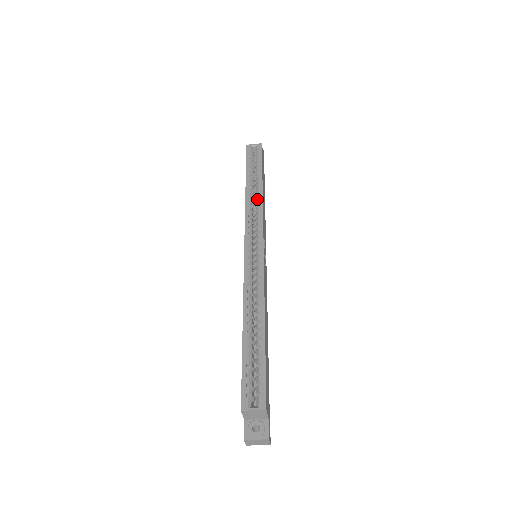
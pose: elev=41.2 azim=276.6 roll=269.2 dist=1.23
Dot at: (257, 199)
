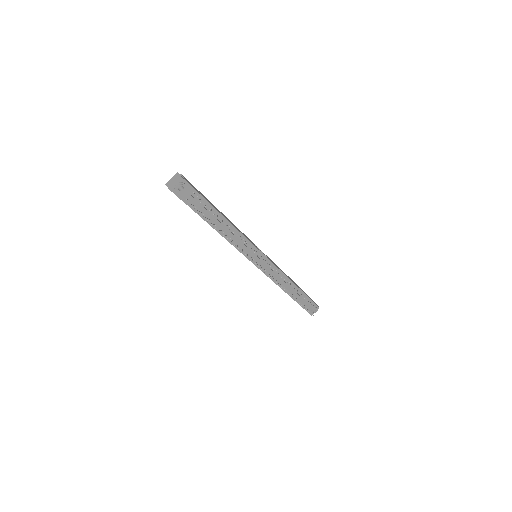
Dot at: occluded
